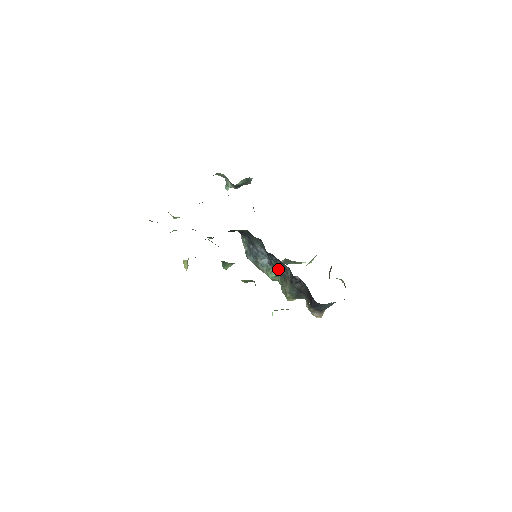
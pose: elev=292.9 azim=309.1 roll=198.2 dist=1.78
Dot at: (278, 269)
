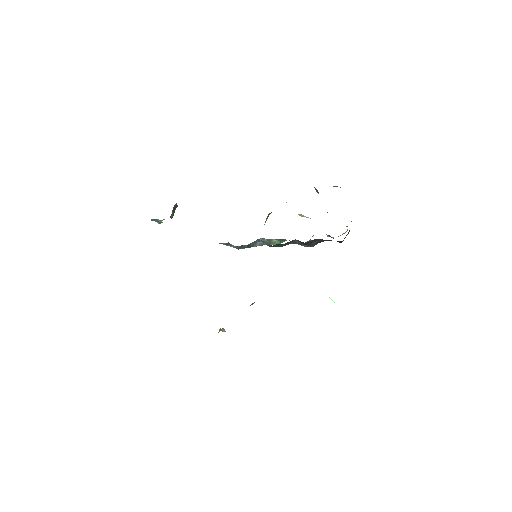
Dot at: occluded
